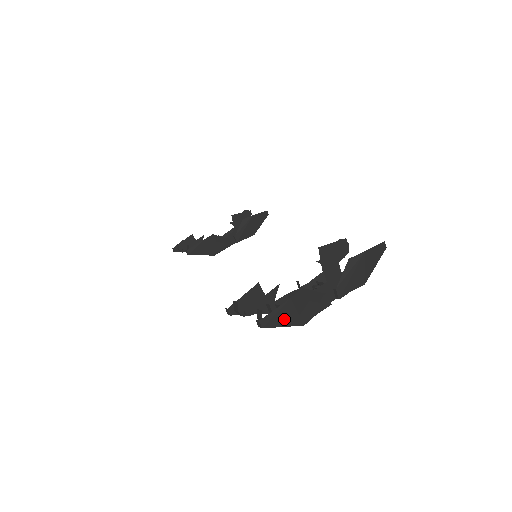
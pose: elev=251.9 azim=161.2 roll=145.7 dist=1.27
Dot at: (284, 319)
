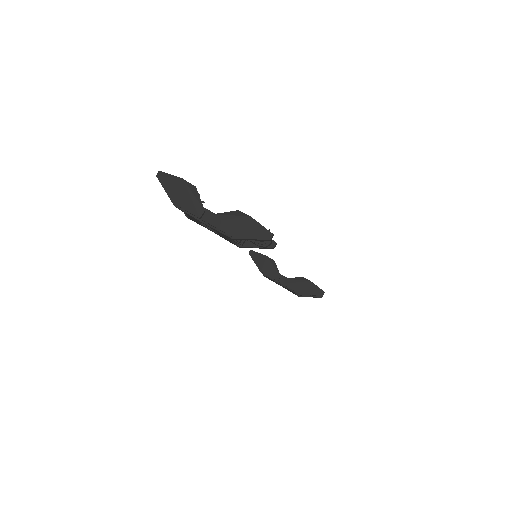
Dot at: (169, 186)
